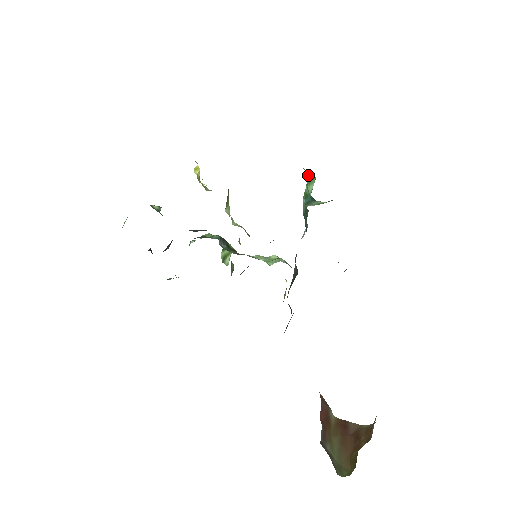
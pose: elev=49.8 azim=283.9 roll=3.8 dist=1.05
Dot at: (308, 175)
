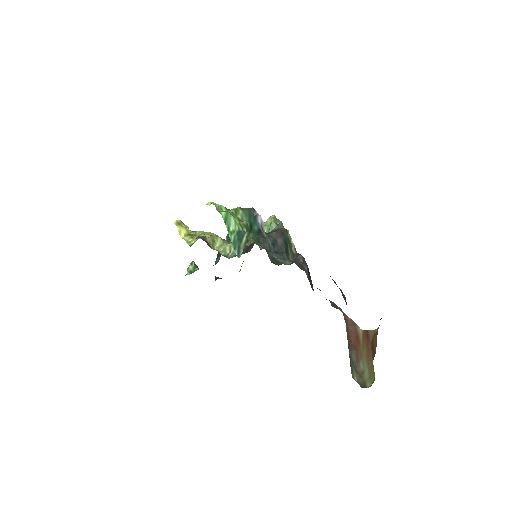
Dot at: occluded
